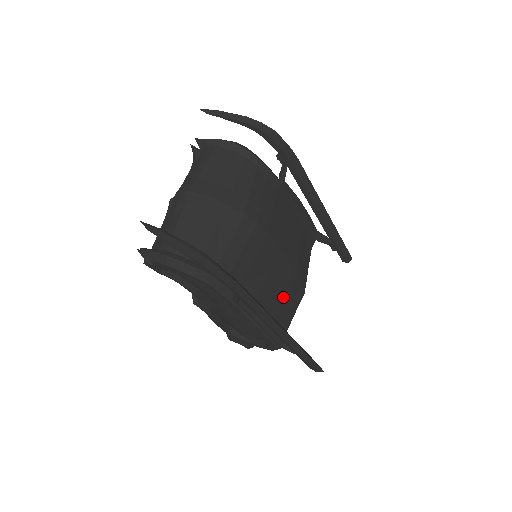
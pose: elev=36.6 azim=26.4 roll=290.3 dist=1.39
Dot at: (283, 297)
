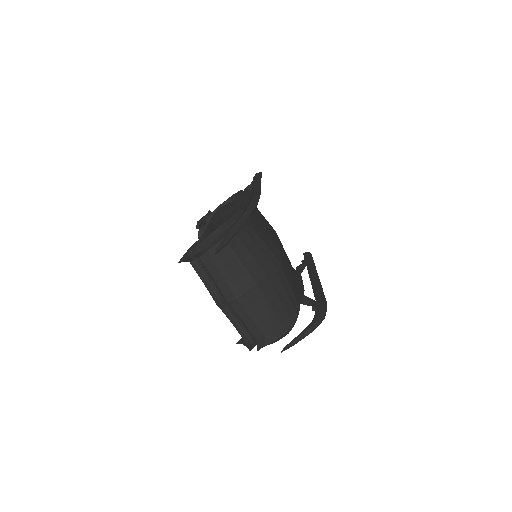
Dot at: (287, 257)
